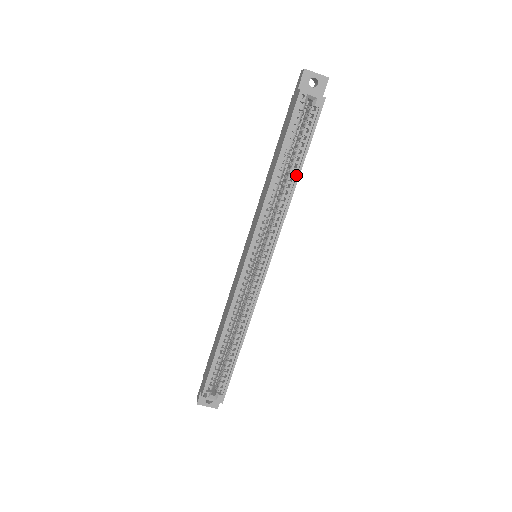
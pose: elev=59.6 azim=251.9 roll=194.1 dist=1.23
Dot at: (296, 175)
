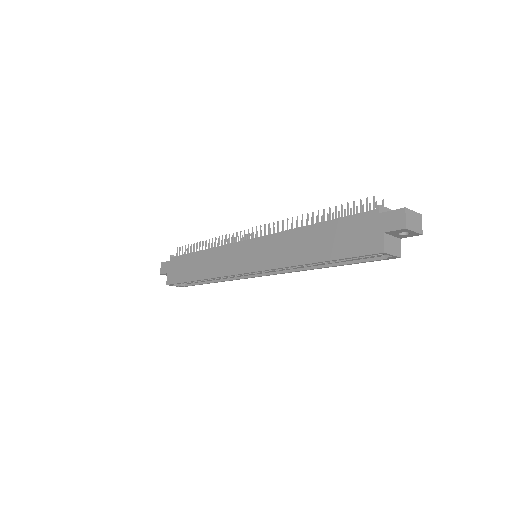
Dot at: (328, 265)
